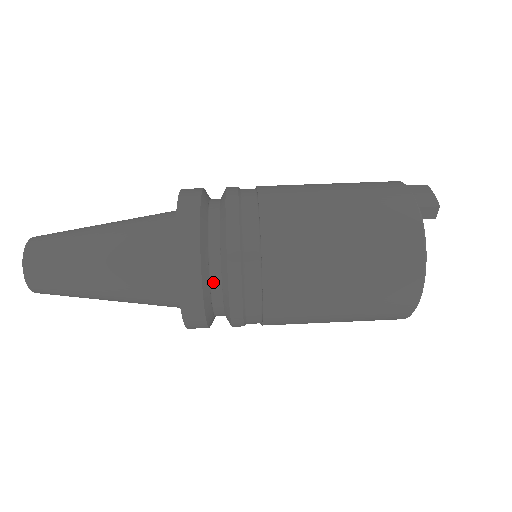
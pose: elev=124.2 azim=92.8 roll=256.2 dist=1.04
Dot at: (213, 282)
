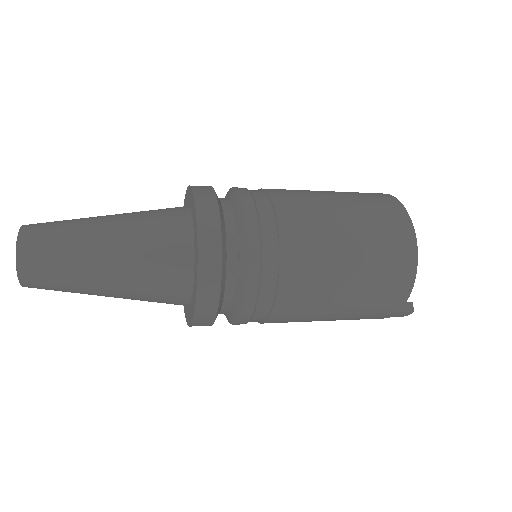
Dot at: (227, 218)
